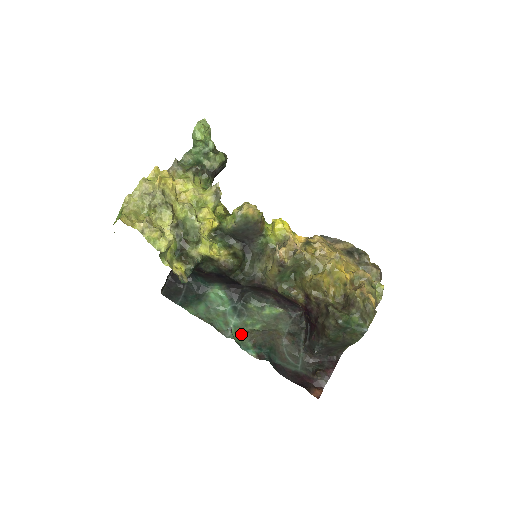
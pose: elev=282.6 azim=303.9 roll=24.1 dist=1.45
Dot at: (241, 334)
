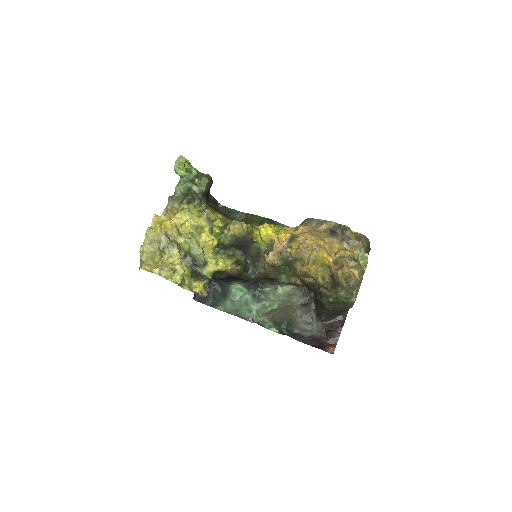
Dot at: (263, 316)
